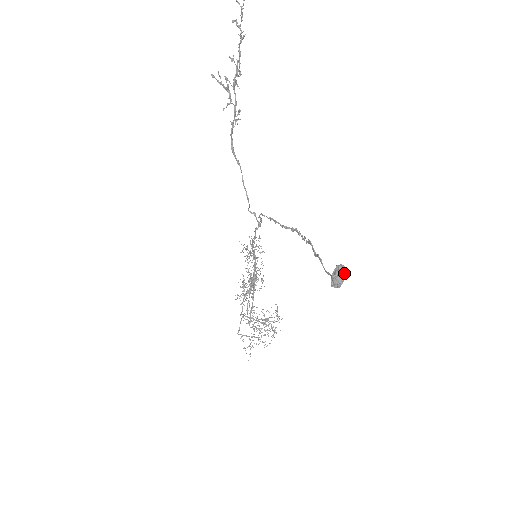
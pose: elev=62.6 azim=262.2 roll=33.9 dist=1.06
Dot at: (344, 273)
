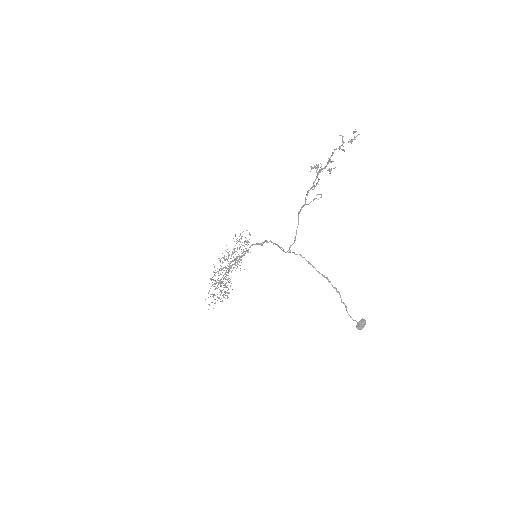
Dot at: occluded
